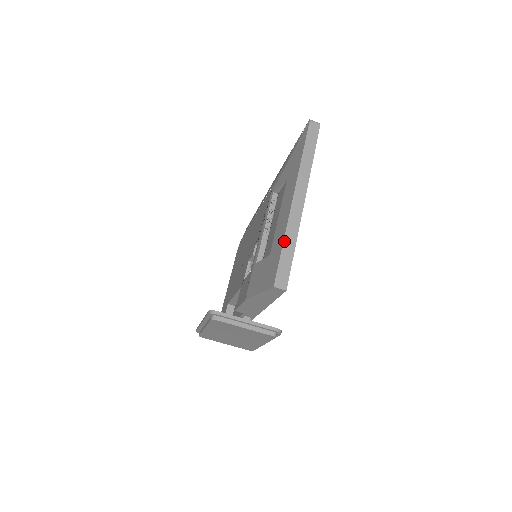
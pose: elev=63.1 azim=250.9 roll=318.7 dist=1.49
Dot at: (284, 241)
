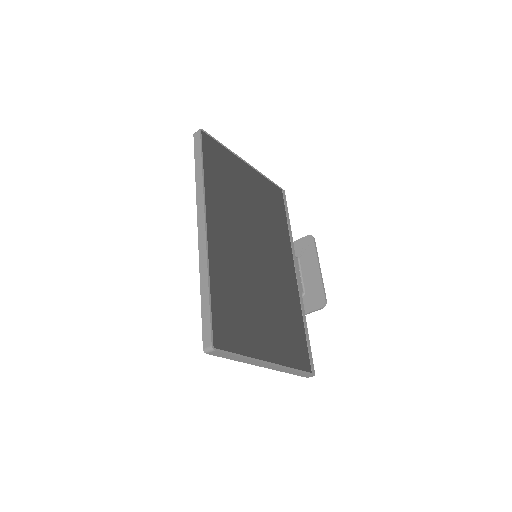
Dot at: occluded
